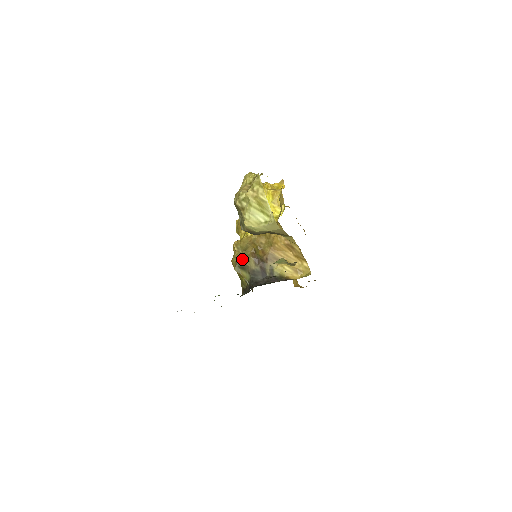
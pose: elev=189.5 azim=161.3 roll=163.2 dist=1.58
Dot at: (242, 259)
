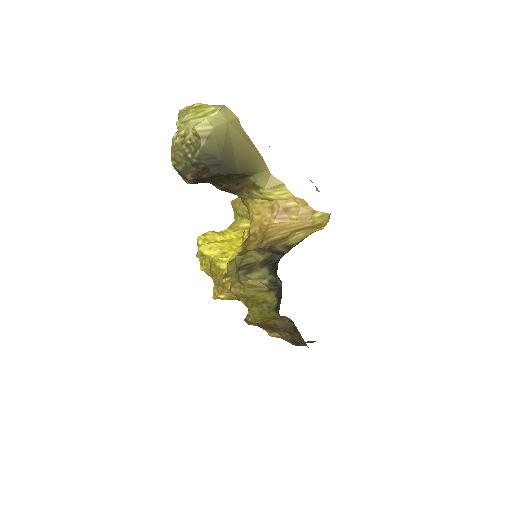
Dot at: (240, 263)
